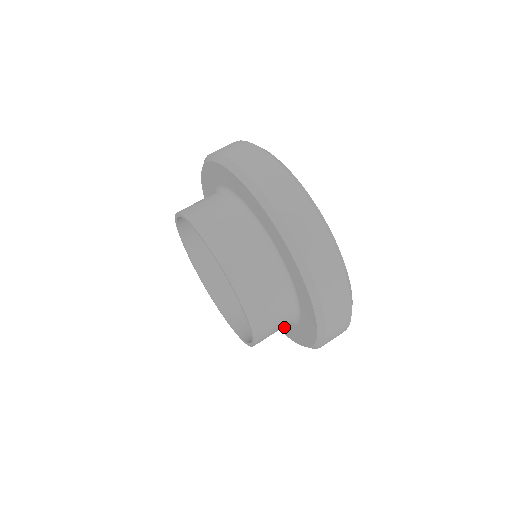
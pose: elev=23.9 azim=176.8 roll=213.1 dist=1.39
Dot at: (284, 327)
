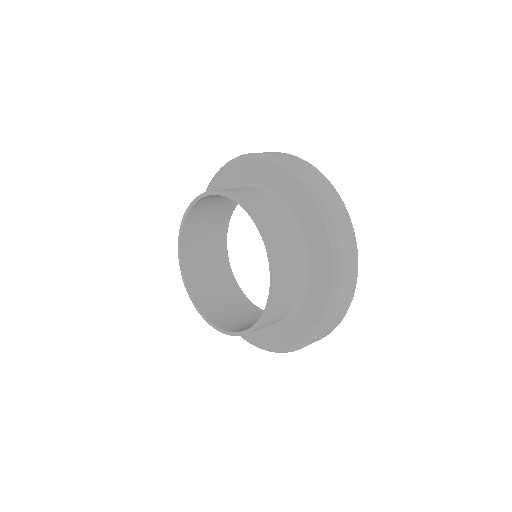
Dot at: occluded
